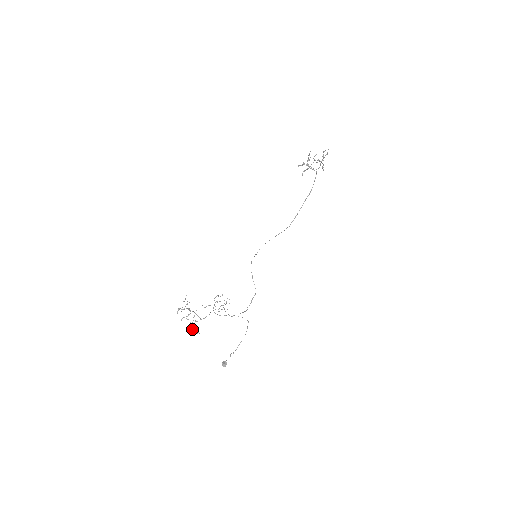
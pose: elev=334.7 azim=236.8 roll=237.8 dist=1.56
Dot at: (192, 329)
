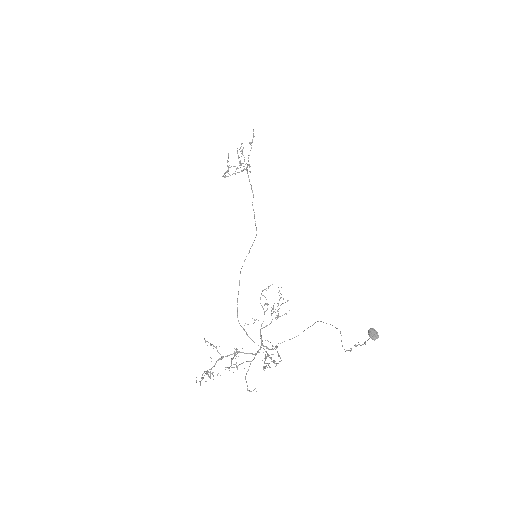
Dot at: occluded
